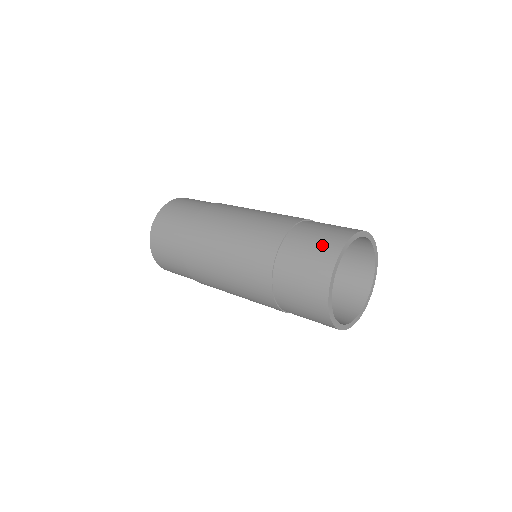
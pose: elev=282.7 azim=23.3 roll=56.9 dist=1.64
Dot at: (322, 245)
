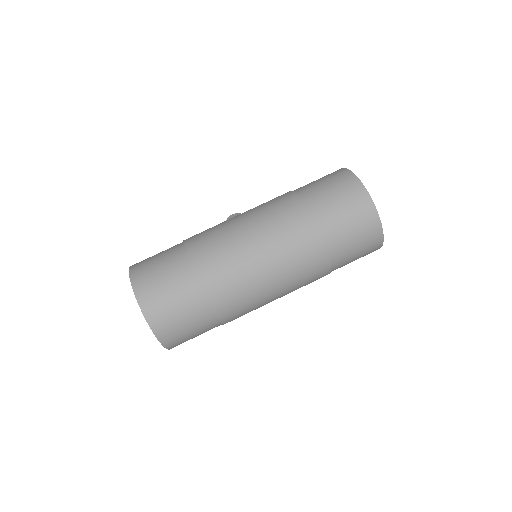
Dot at: (361, 224)
